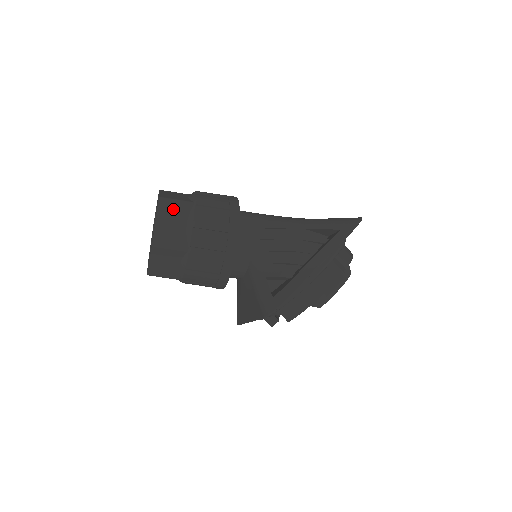
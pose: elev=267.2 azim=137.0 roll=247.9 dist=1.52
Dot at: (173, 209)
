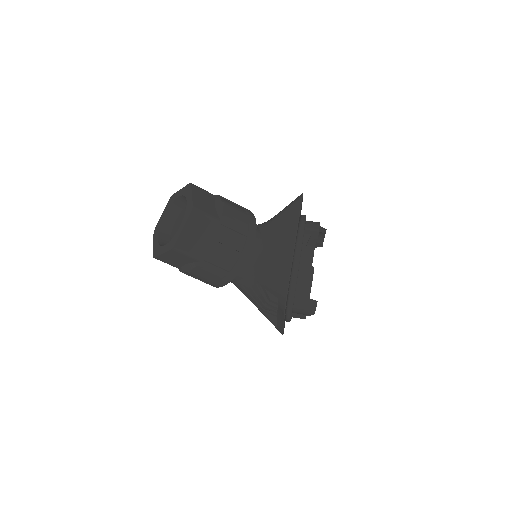
Dot at: occluded
